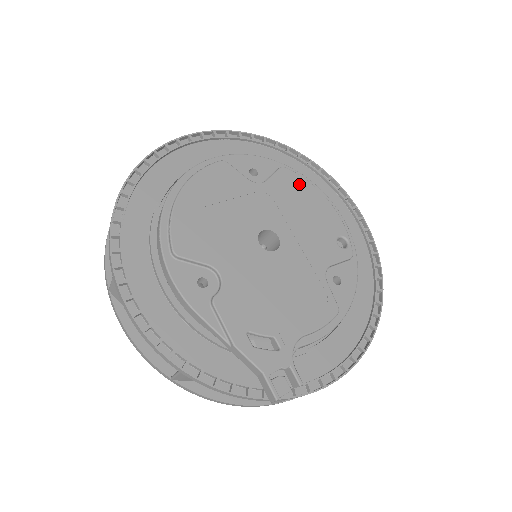
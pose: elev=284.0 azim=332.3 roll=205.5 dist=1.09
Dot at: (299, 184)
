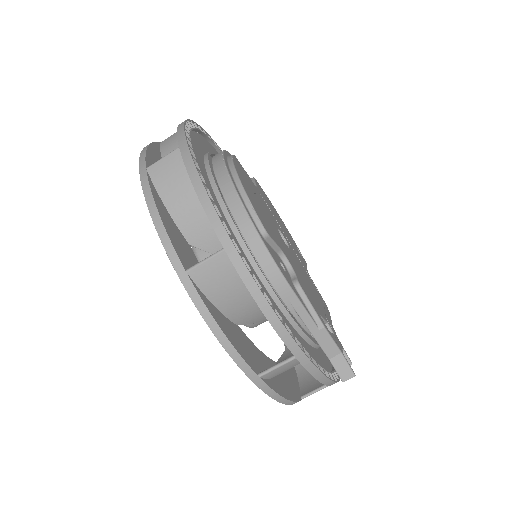
Dot at: (266, 196)
